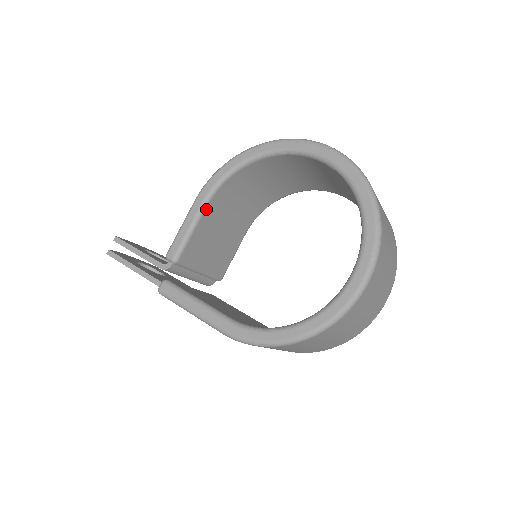
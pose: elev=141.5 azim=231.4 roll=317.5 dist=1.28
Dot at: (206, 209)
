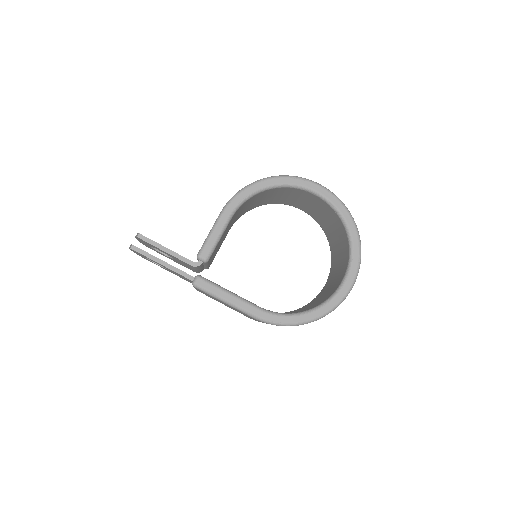
Dot at: (230, 220)
